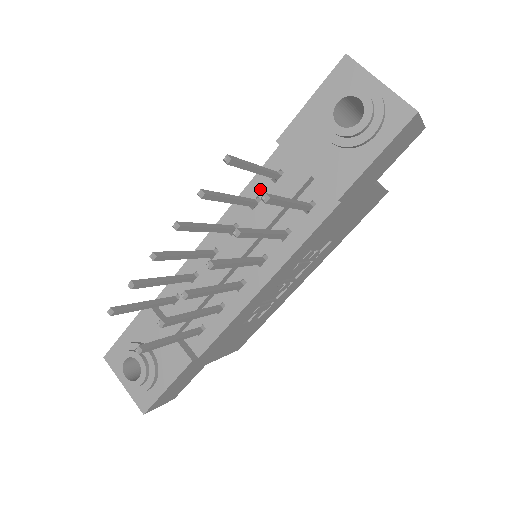
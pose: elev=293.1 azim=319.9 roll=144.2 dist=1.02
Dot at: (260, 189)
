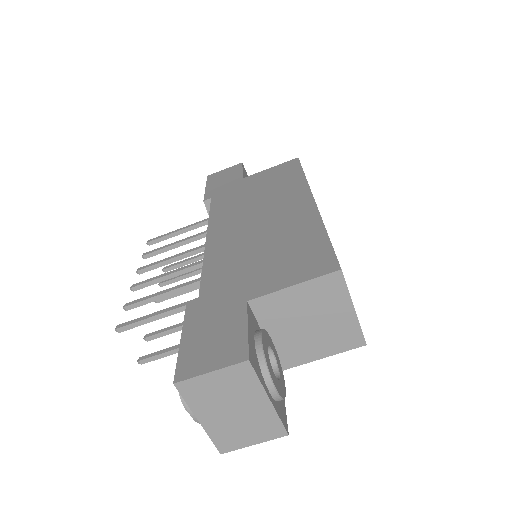
Dot at: occluded
